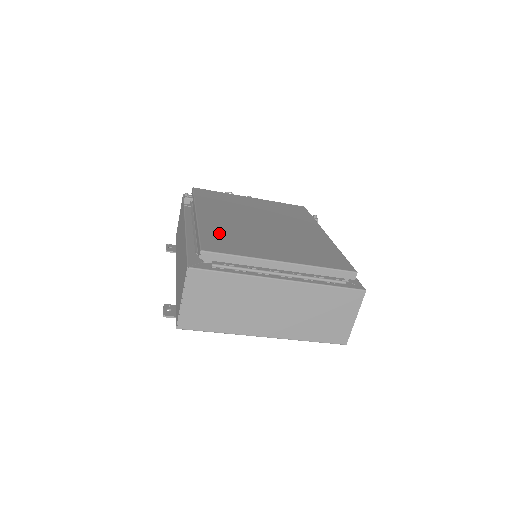
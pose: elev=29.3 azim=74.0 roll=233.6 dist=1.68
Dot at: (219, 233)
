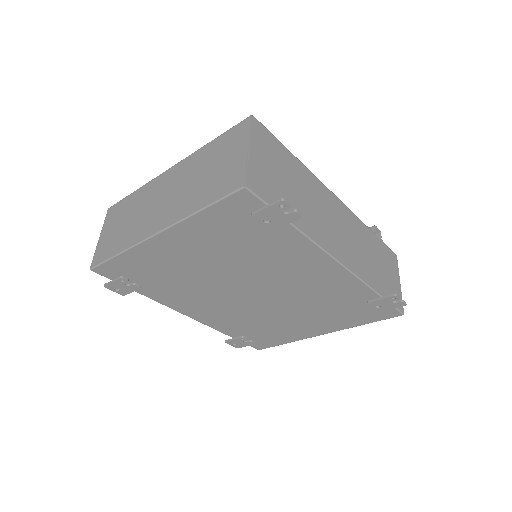
Dot at: occluded
